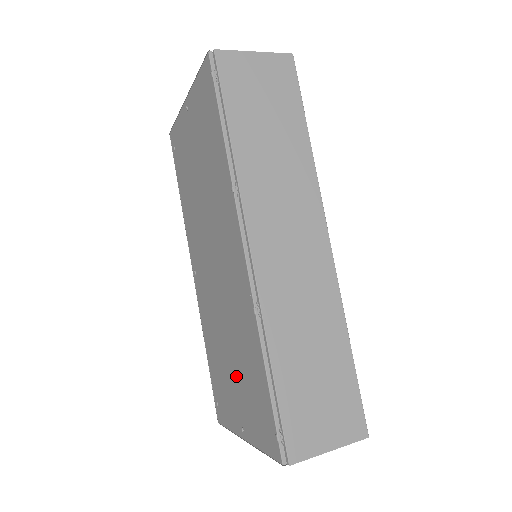
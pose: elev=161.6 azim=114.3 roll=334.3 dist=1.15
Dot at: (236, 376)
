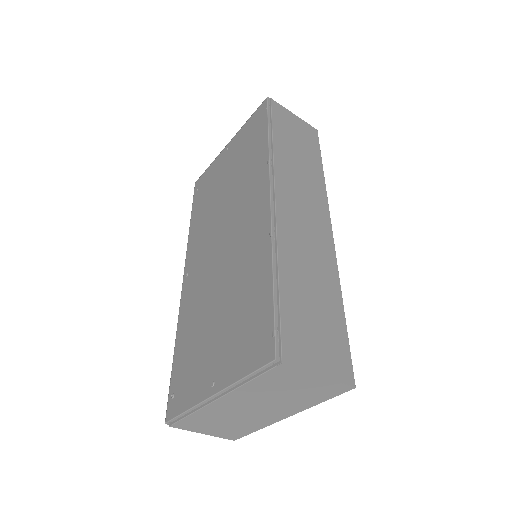
Dot at: (221, 327)
